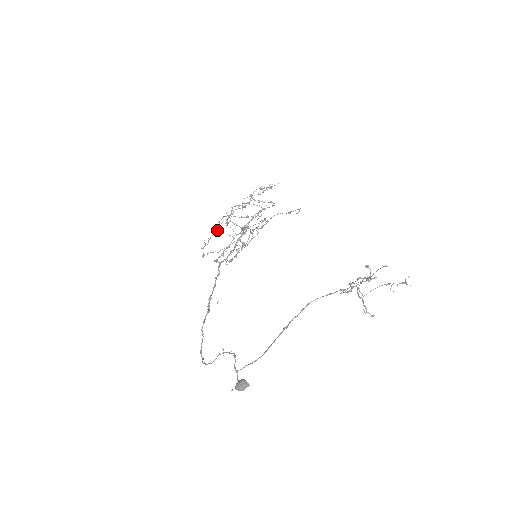
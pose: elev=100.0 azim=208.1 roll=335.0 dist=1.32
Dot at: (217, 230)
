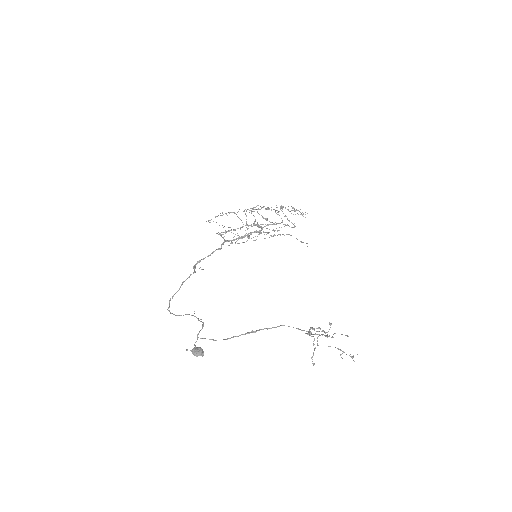
Dot at: occluded
